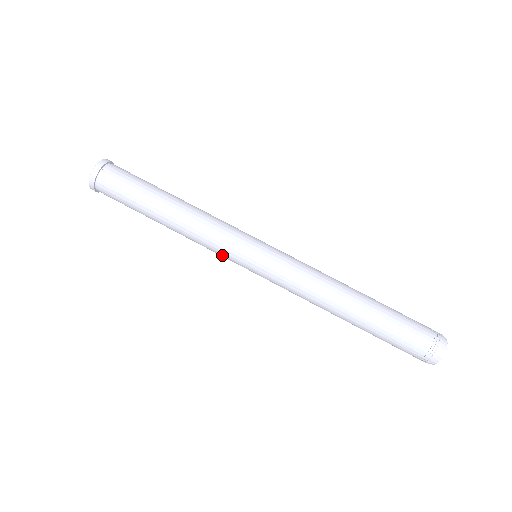
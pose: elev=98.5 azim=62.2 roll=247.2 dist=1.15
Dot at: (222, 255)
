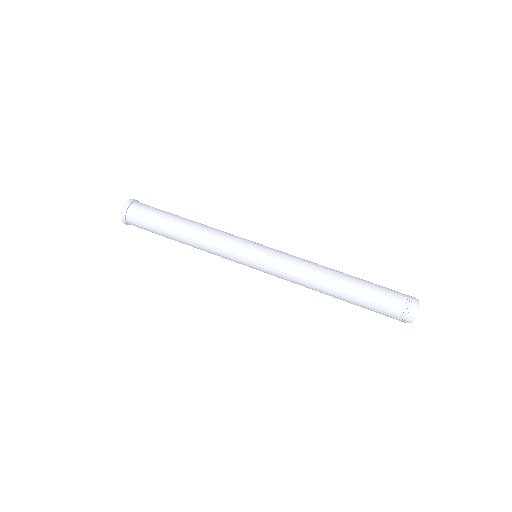
Dot at: (229, 259)
